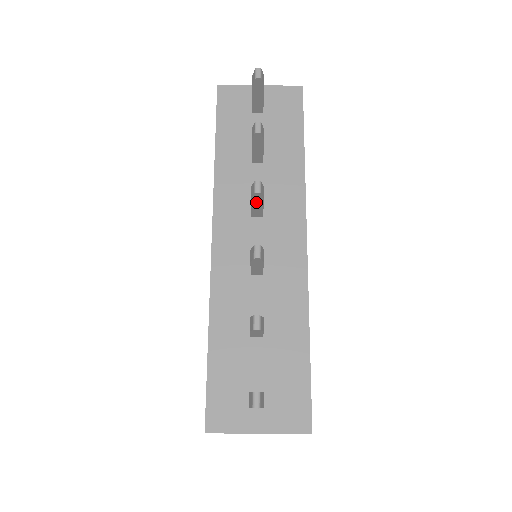
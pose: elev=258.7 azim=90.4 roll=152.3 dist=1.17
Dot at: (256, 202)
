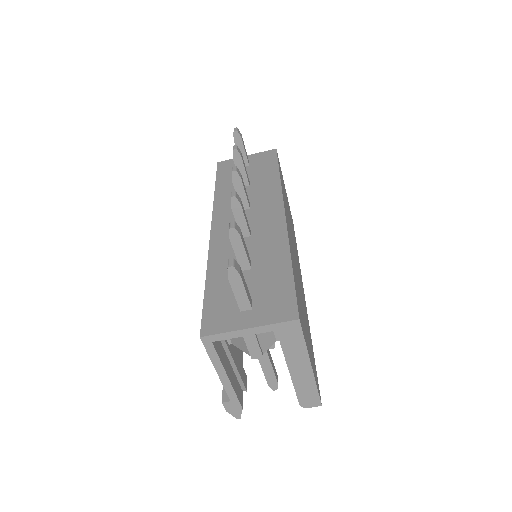
Dot at: (237, 186)
